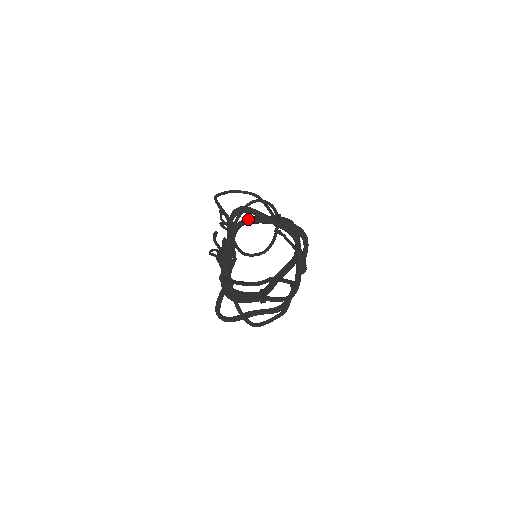
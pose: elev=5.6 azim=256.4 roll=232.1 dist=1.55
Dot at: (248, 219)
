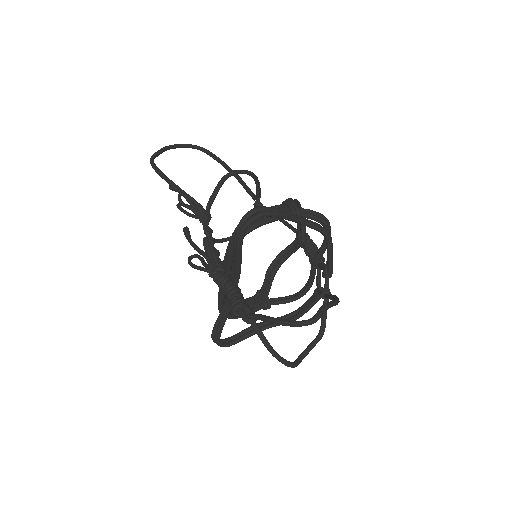
Dot at: occluded
